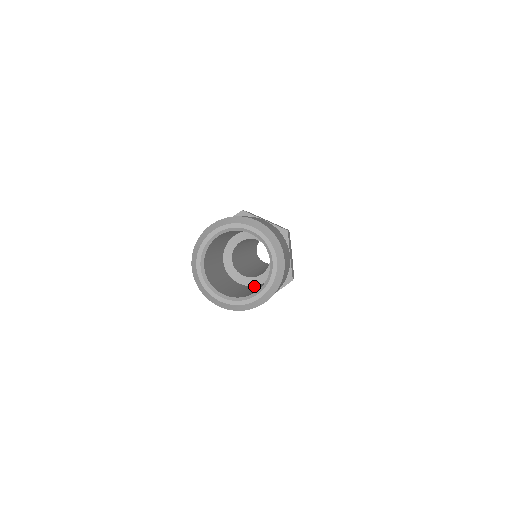
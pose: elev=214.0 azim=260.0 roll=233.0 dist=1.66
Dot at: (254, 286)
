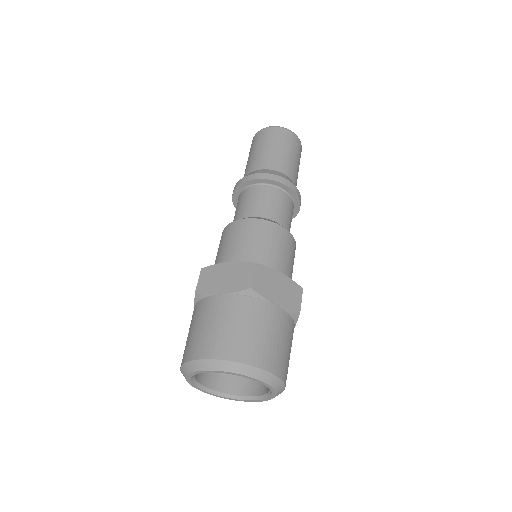
Dot at: occluded
